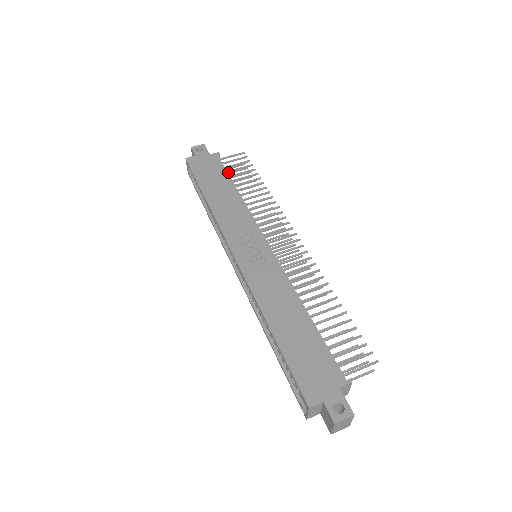
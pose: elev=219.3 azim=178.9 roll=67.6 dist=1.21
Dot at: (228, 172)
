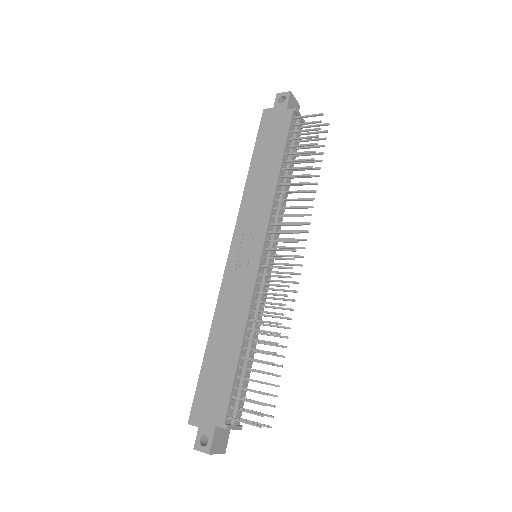
Dot at: (291, 140)
